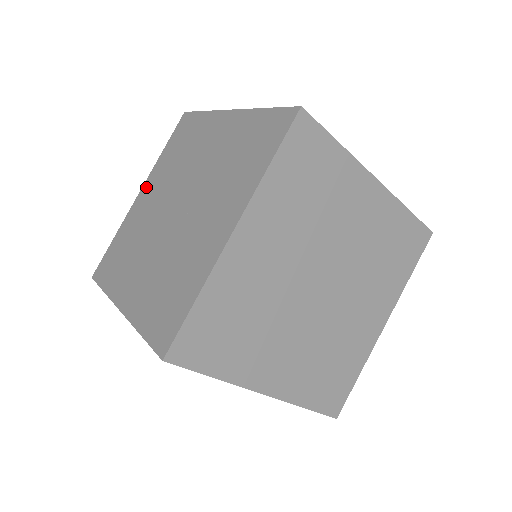
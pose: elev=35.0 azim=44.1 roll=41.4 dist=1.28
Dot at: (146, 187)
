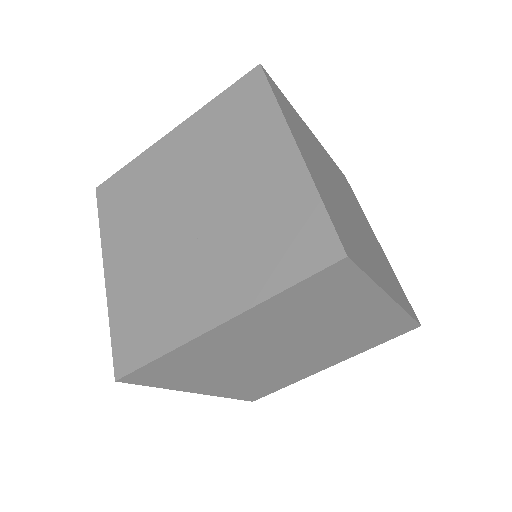
Dot at: (180, 133)
